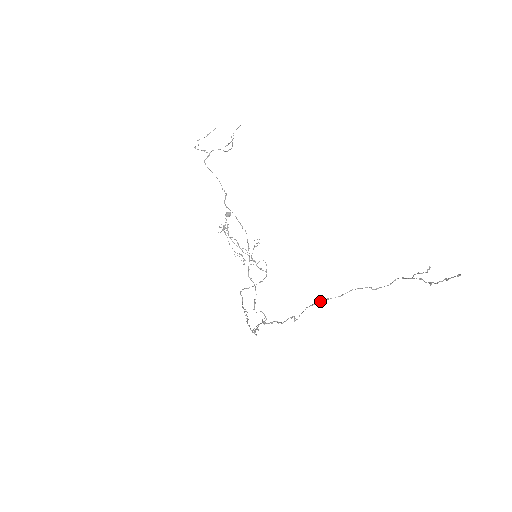
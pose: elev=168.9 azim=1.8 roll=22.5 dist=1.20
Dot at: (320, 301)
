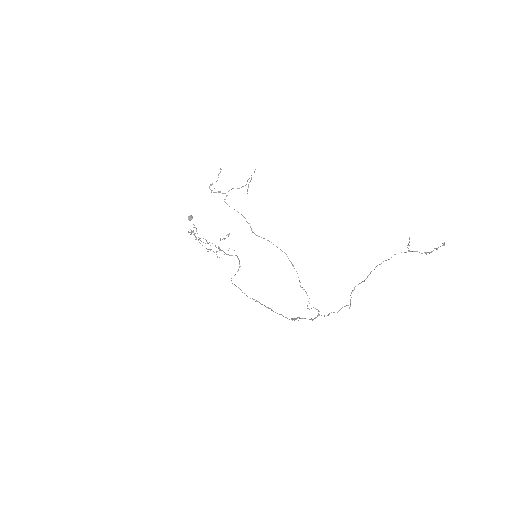
Dot at: occluded
